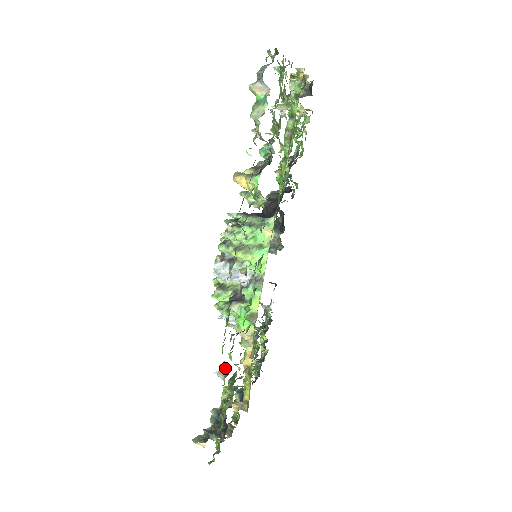
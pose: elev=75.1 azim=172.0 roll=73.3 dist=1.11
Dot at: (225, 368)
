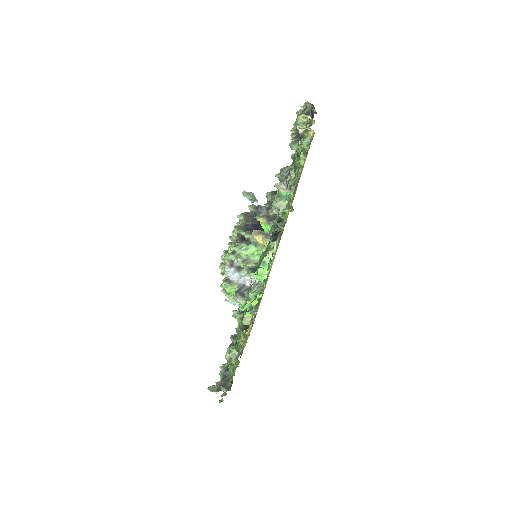
Dot at: (235, 352)
